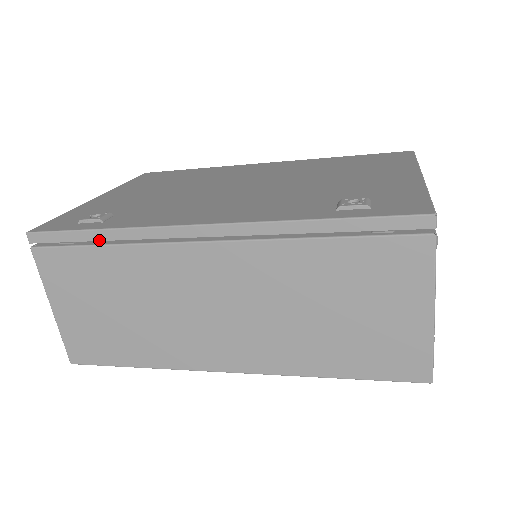
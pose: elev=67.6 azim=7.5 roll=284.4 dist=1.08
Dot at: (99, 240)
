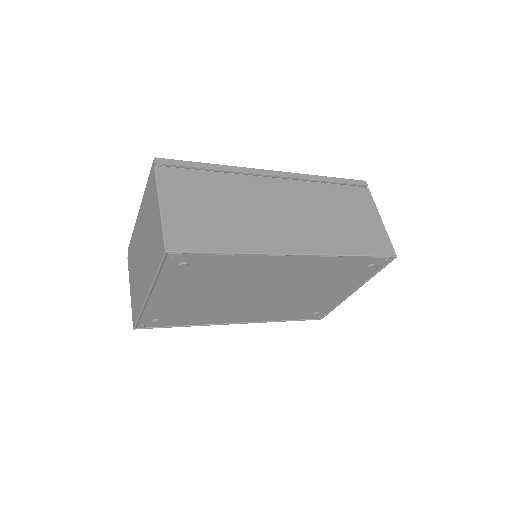
Dot at: occluded
